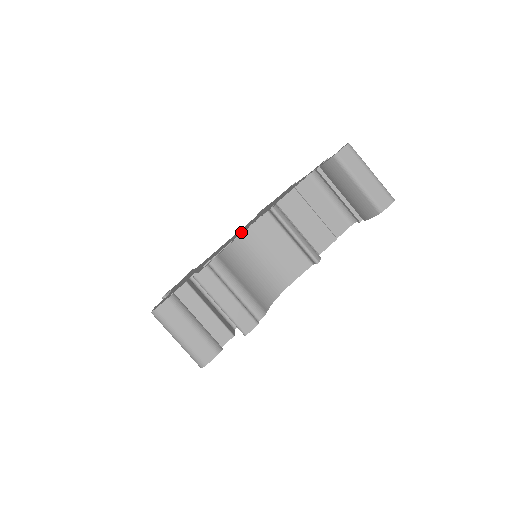
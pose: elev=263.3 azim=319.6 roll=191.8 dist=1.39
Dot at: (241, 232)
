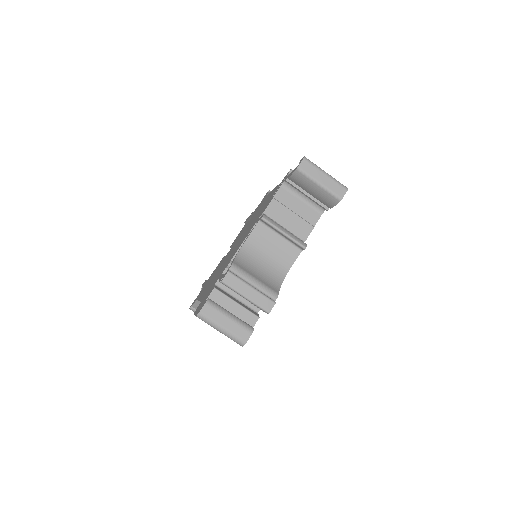
Dot at: (242, 241)
